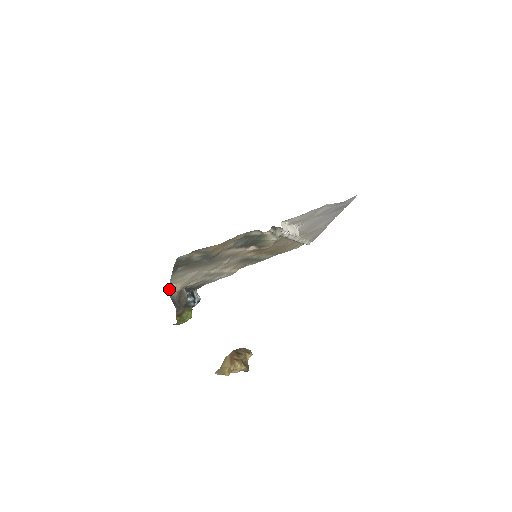
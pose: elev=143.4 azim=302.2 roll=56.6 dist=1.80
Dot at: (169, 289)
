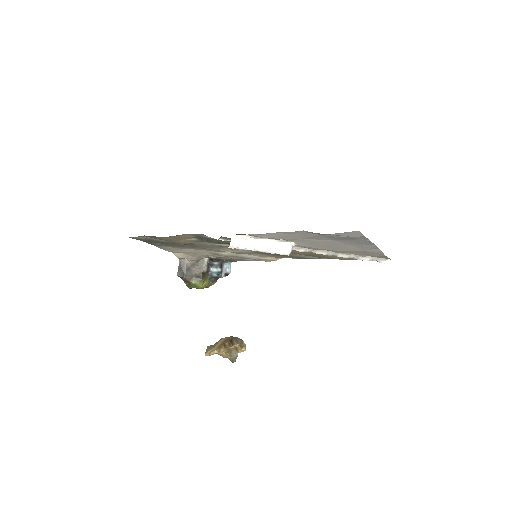
Dot at: (176, 255)
